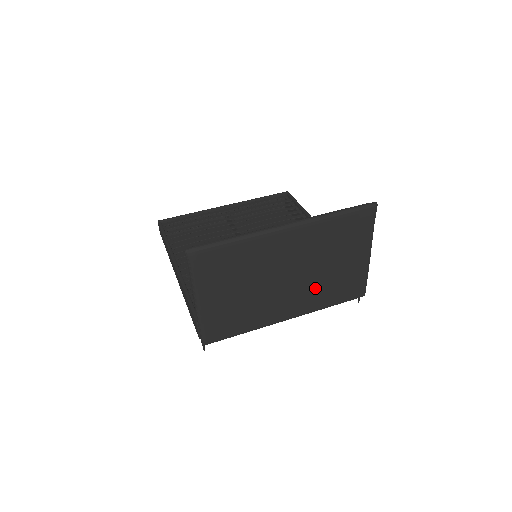
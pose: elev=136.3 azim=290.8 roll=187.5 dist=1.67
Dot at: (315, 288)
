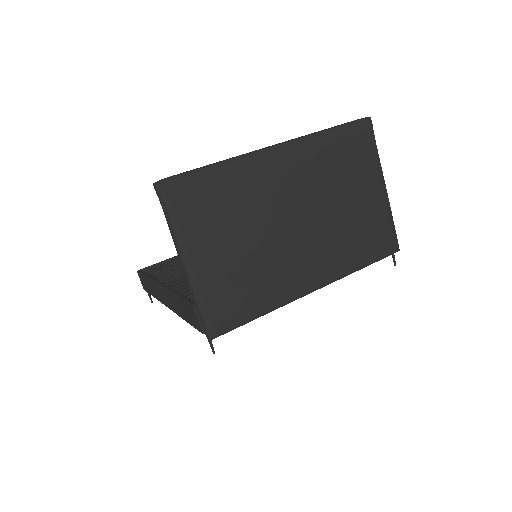
Dot at: (334, 238)
